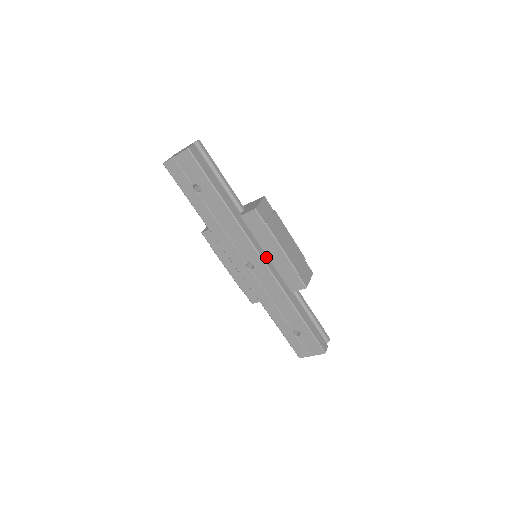
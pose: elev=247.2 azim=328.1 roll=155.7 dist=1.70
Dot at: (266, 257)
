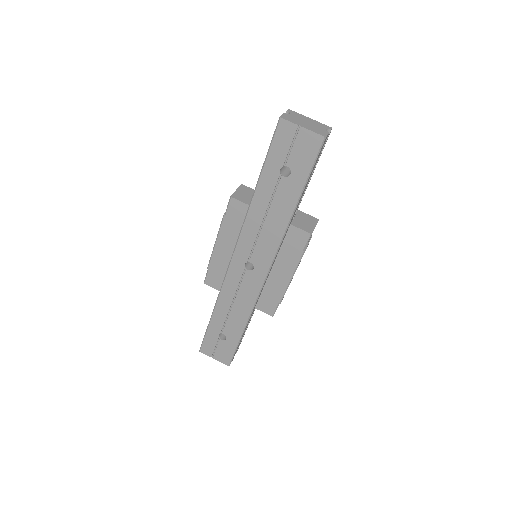
Dot at: (270, 271)
